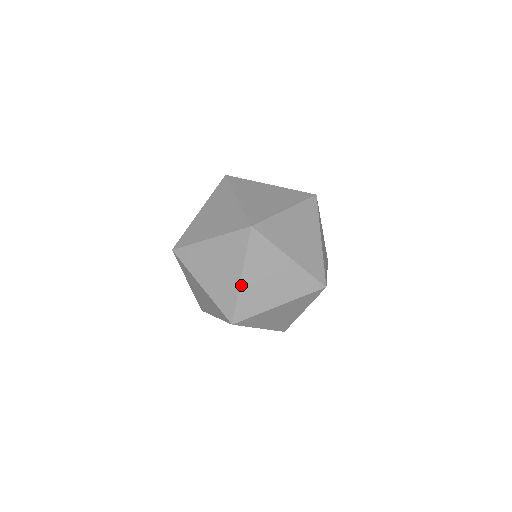
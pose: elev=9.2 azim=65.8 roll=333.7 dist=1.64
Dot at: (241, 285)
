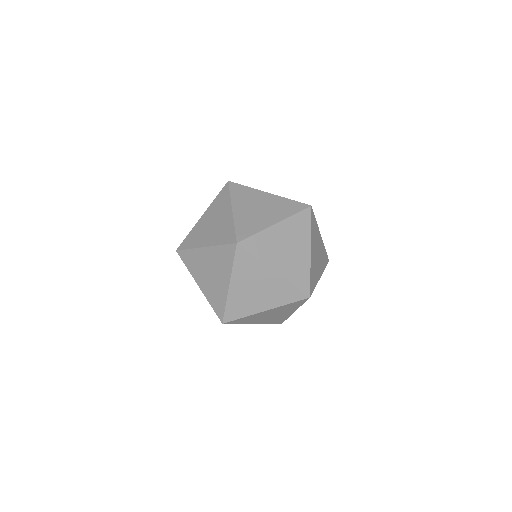
Dot at: (234, 215)
